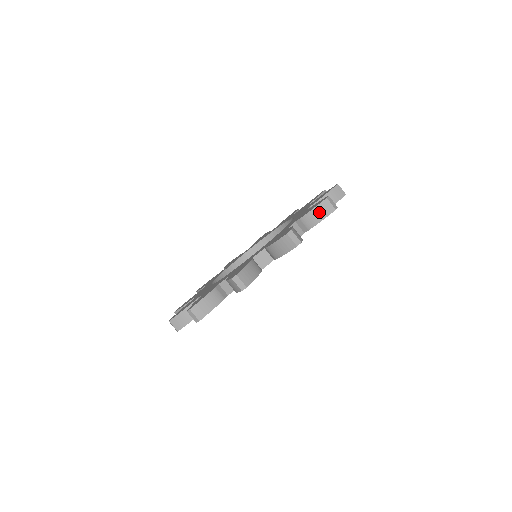
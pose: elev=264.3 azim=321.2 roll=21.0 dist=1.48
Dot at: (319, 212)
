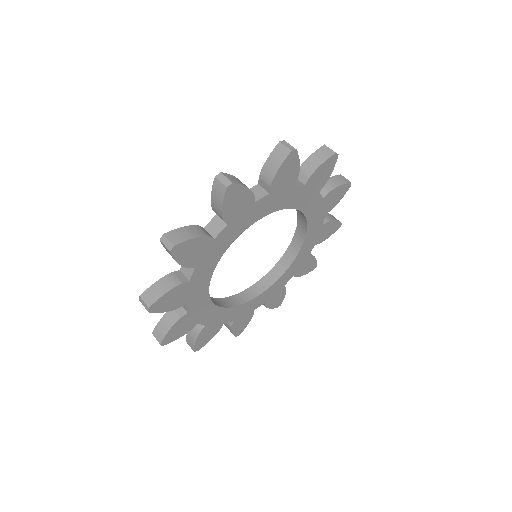
Dot at: (318, 157)
